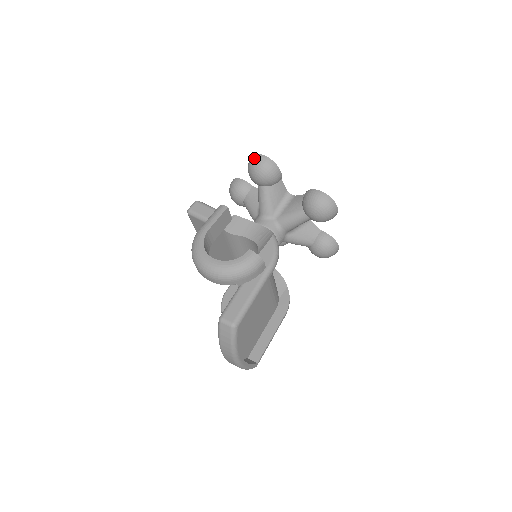
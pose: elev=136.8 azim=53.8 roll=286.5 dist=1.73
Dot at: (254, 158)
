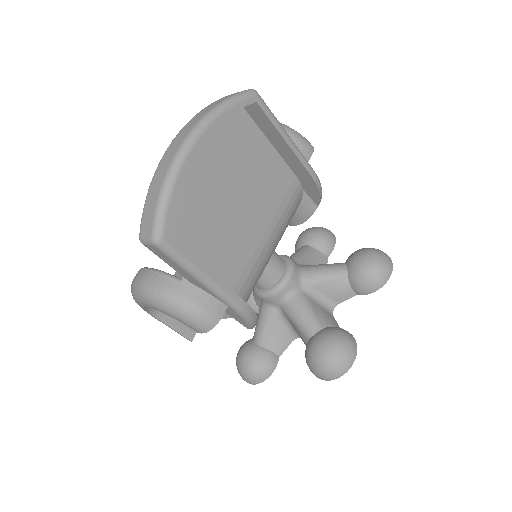
Dot at: occluded
